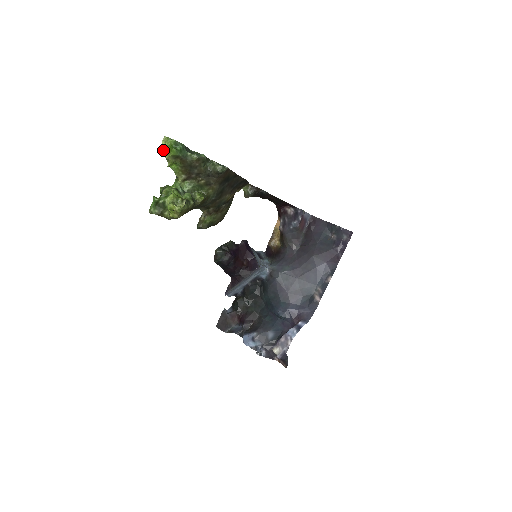
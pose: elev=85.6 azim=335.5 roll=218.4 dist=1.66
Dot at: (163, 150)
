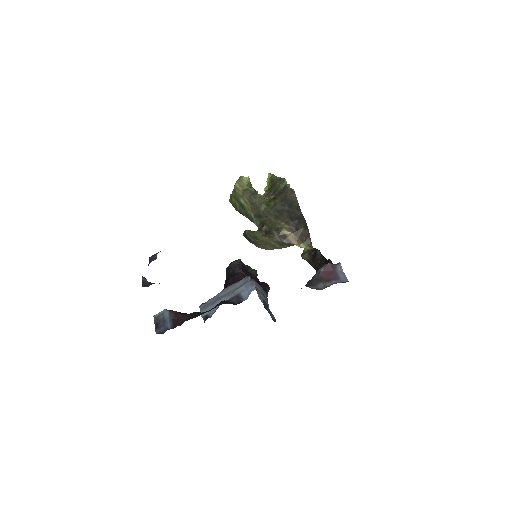
Dot at: (268, 175)
